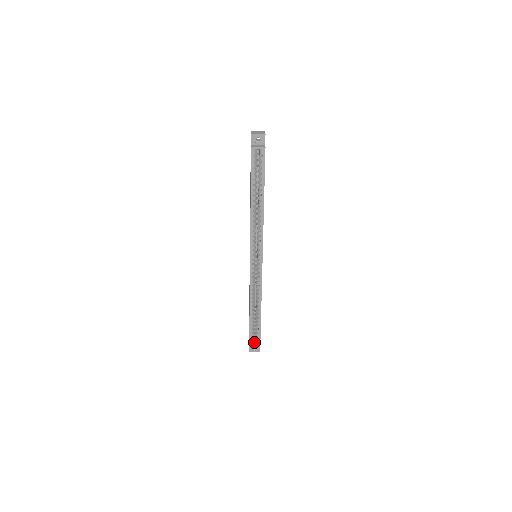
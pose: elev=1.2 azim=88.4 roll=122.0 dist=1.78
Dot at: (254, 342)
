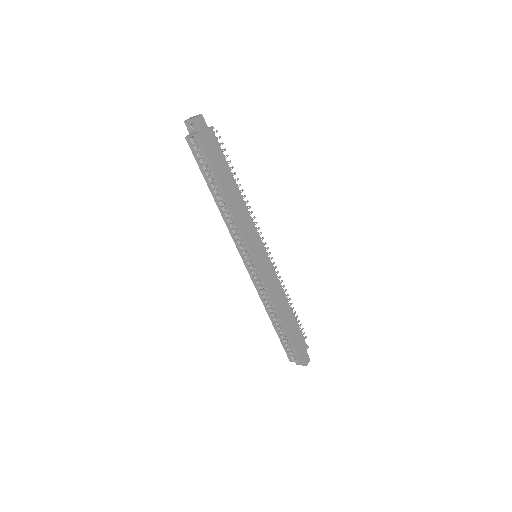
Dot at: occluded
